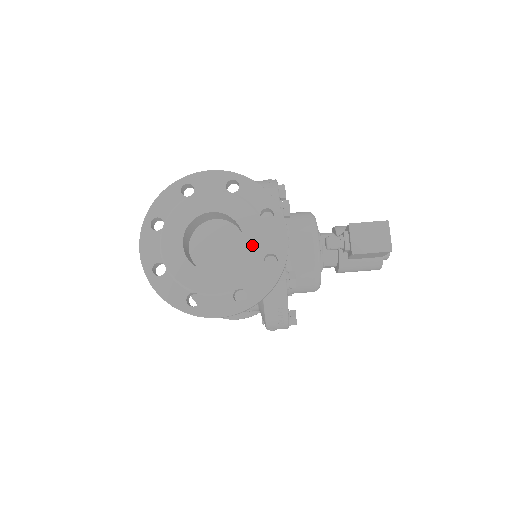
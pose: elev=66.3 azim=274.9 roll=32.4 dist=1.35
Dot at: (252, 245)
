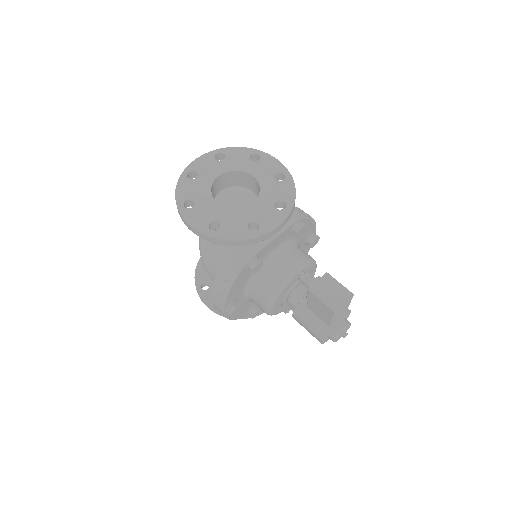
Dot at: (253, 210)
